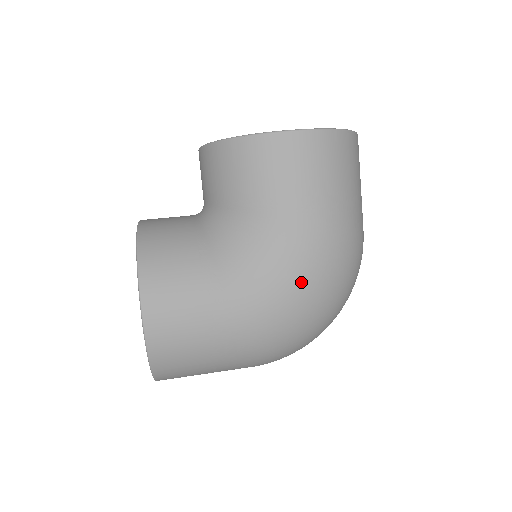
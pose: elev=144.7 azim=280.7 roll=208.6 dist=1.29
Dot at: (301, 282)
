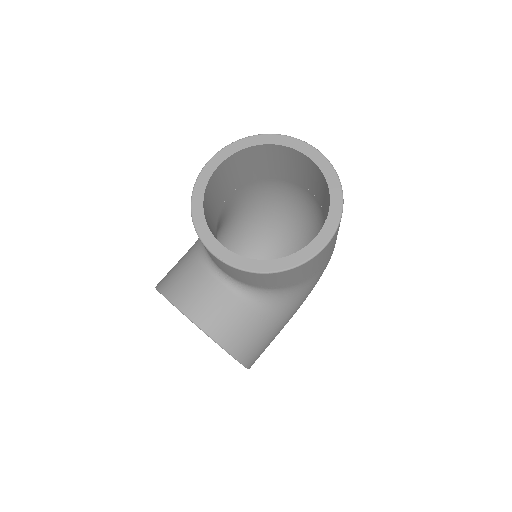
Dot at: occluded
